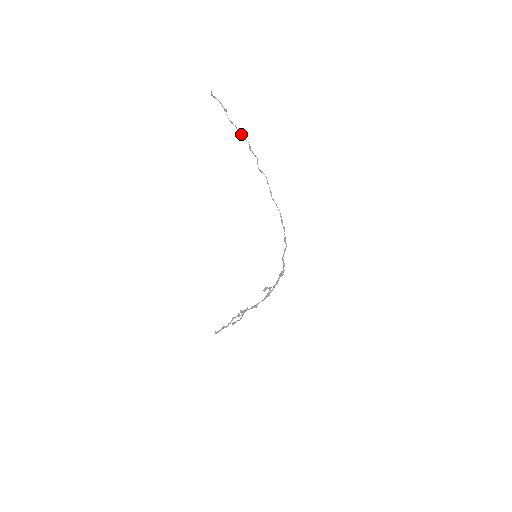
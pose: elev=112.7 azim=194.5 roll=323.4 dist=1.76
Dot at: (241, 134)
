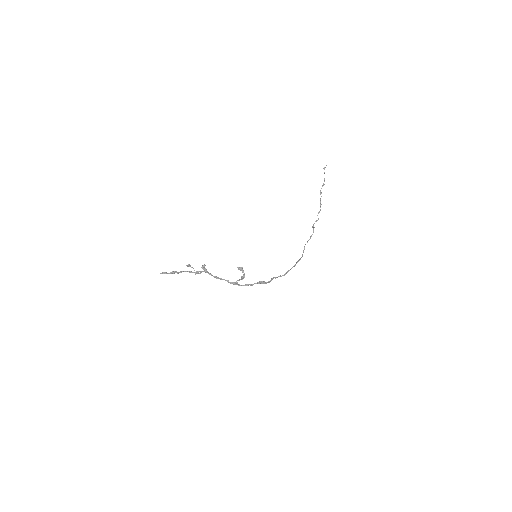
Dot at: occluded
